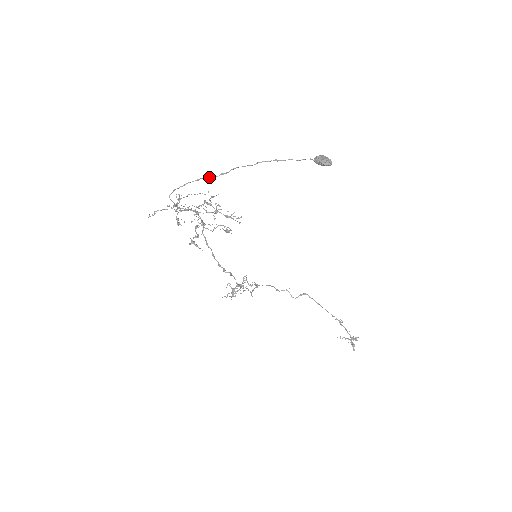
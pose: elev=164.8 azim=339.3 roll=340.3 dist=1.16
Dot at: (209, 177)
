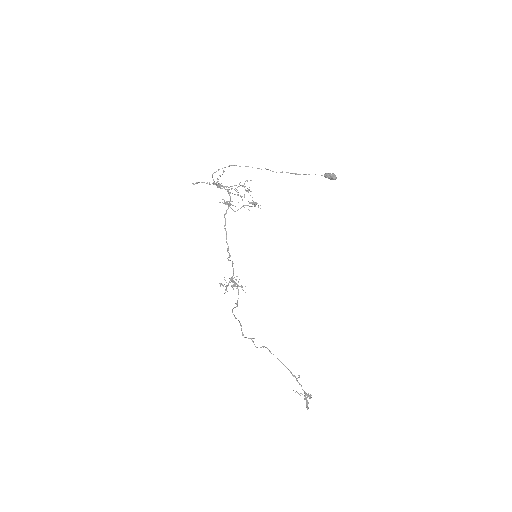
Dot at: occluded
